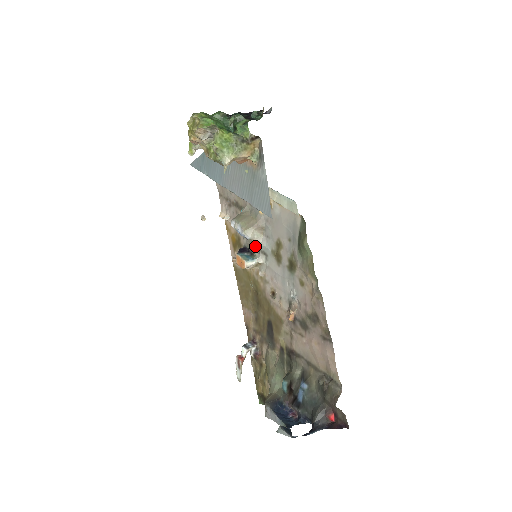
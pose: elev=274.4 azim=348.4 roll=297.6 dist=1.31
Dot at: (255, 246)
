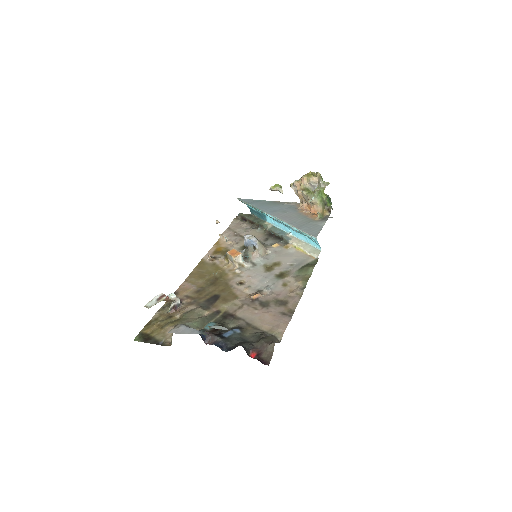
Dot at: (251, 256)
